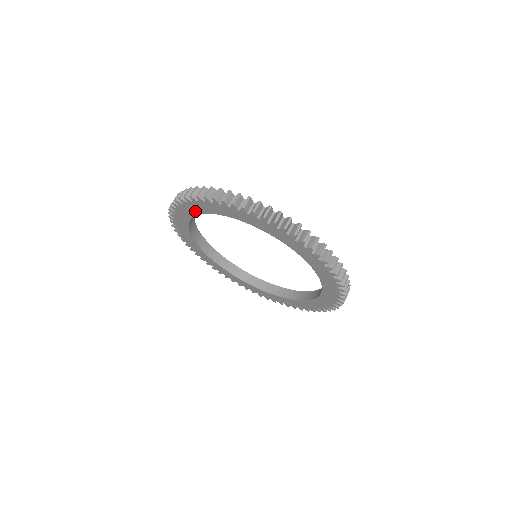
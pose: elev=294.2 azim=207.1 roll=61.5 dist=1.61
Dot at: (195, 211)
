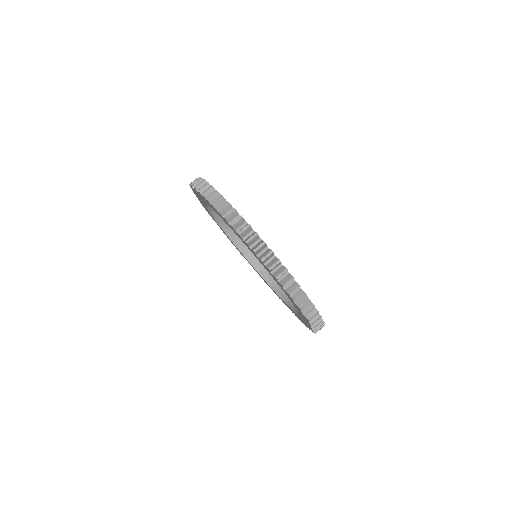
Dot at: (243, 241)
